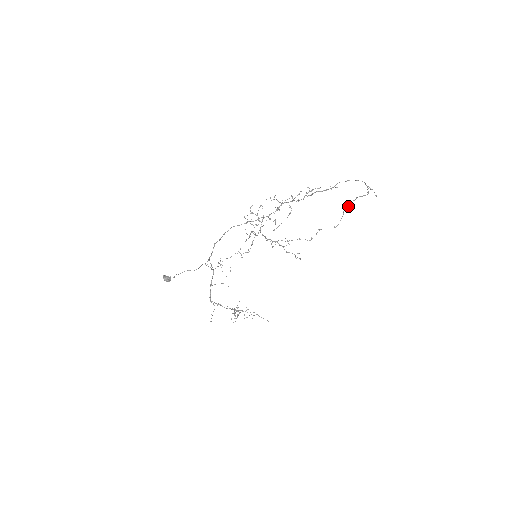
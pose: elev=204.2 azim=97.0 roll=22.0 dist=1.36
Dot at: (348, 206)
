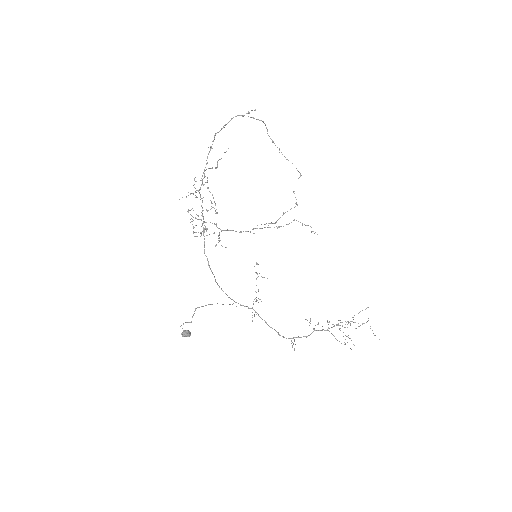
Dot at: occluded
